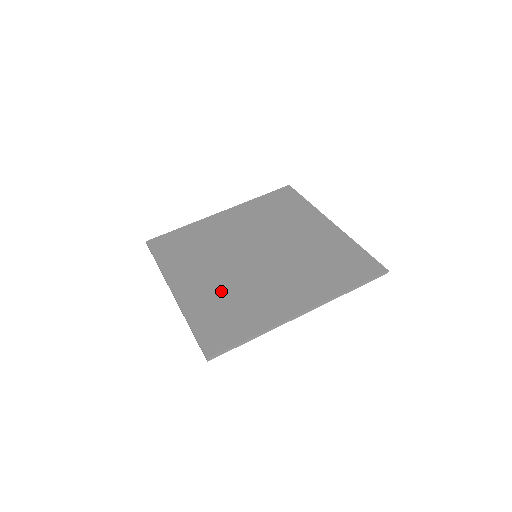
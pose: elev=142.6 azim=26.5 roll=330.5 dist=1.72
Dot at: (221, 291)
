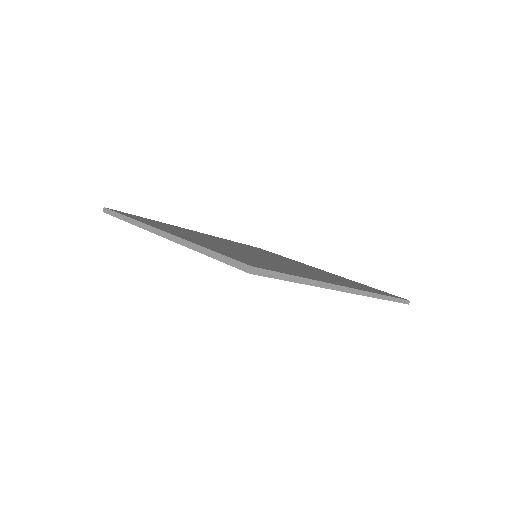
Dot at: occluded
